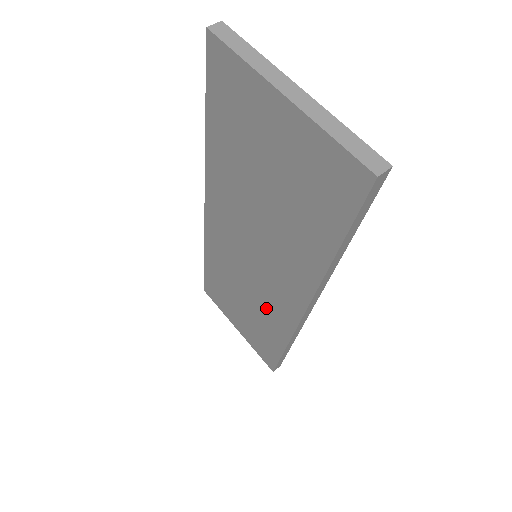
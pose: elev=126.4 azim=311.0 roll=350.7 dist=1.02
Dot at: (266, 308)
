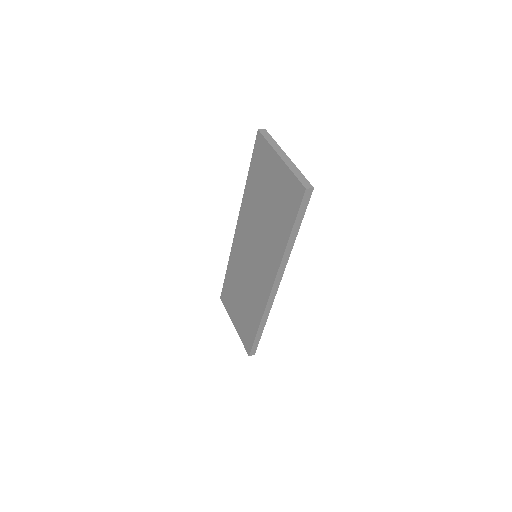
Dot at: (254, 293)
